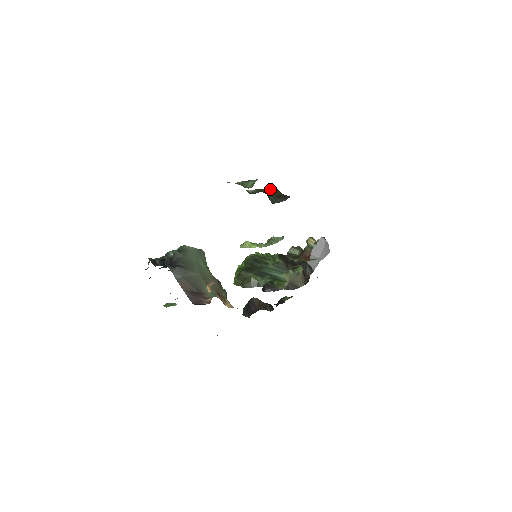
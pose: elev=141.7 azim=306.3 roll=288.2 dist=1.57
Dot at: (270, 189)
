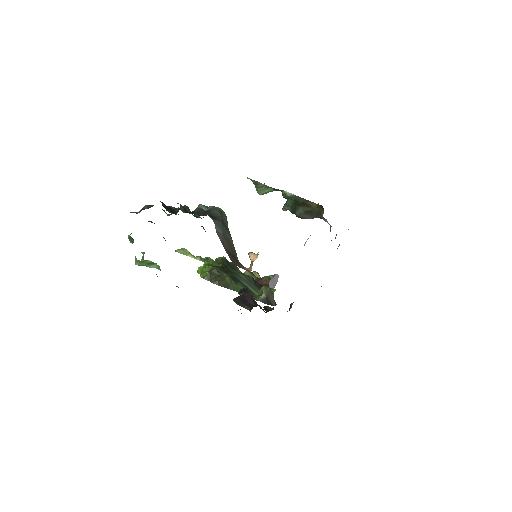
Dot at: (310, 201)
